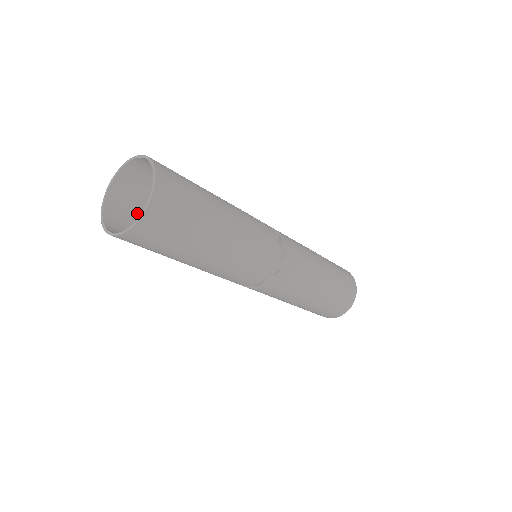
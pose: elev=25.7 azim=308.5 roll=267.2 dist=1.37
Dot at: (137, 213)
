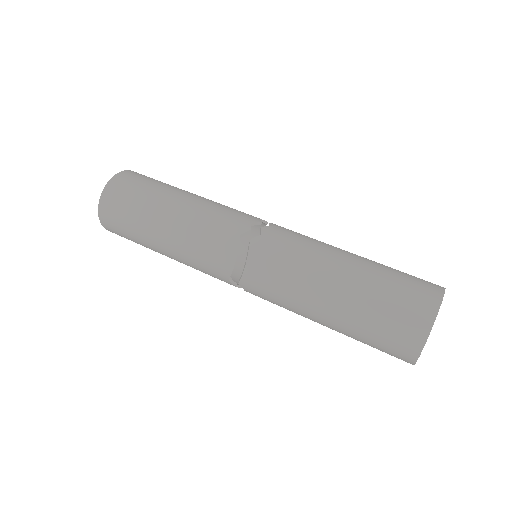
Dot at: occluded
